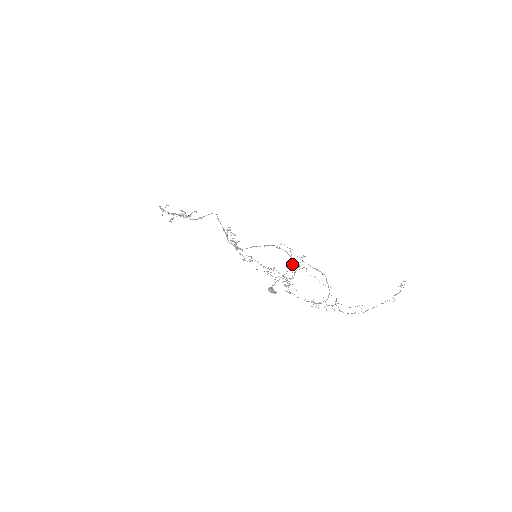
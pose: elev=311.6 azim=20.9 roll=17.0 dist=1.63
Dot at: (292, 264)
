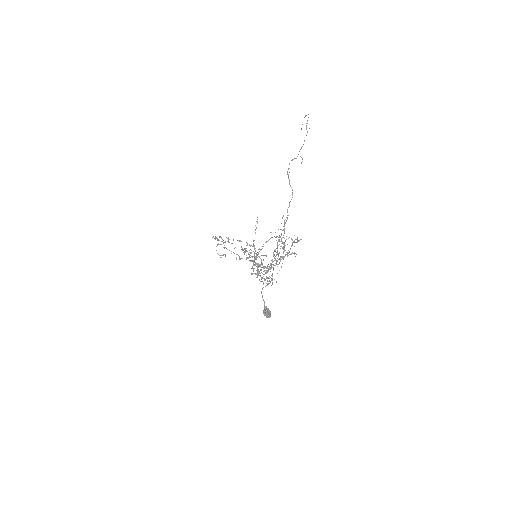
Dot at: occluded
